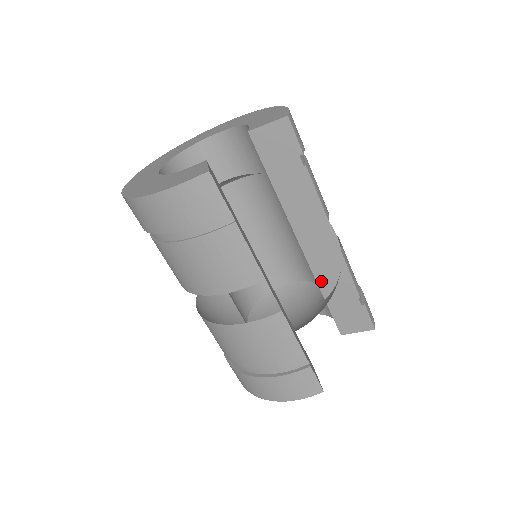
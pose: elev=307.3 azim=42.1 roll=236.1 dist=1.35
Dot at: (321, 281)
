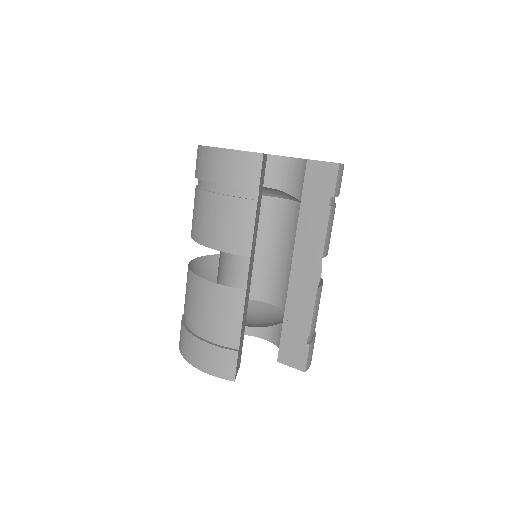
Dot at: (289, 304)
